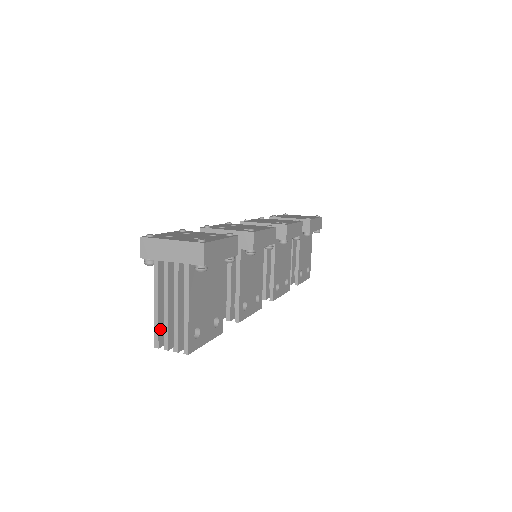
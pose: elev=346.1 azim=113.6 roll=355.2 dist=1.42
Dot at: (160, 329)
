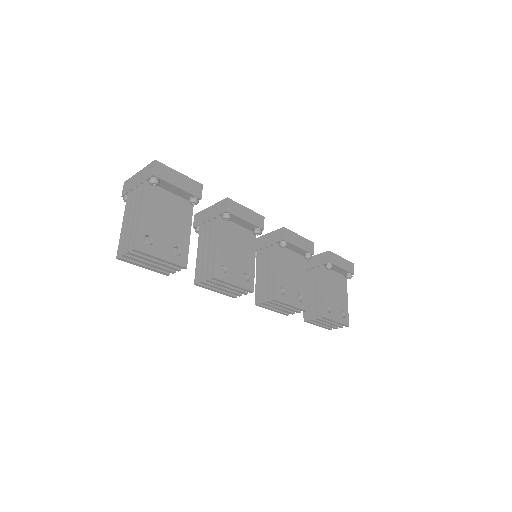
Dot at: (123, 243)
